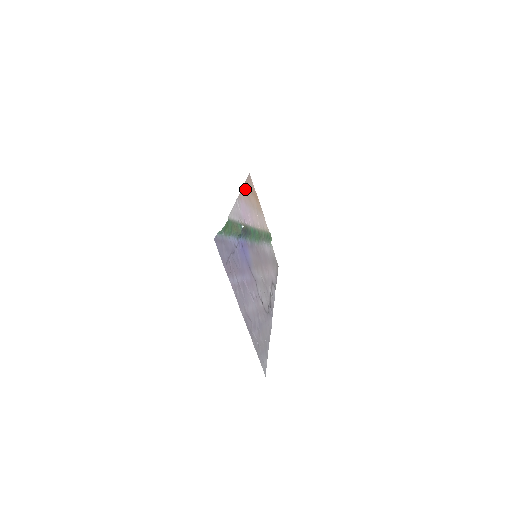
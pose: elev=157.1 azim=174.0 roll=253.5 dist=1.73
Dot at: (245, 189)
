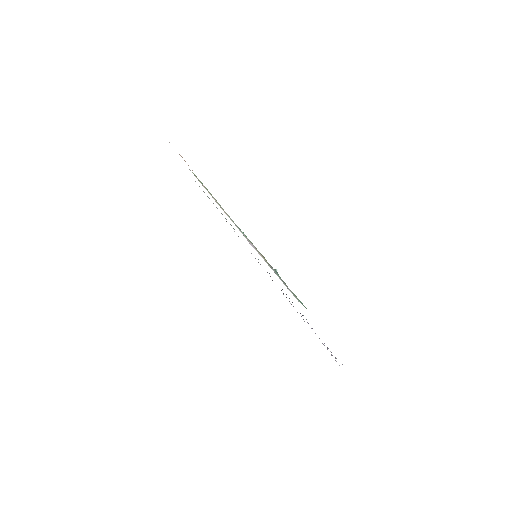
Dot at: occluded
